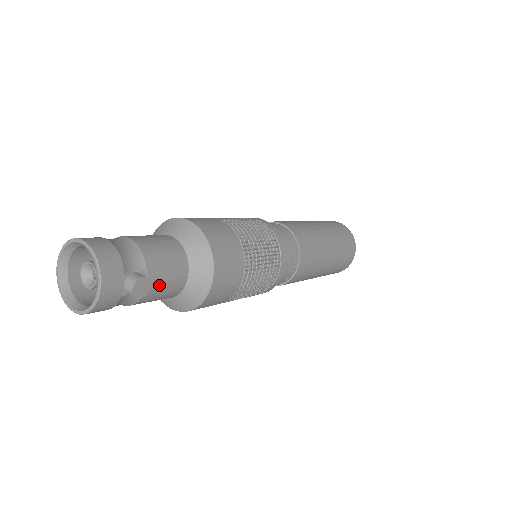
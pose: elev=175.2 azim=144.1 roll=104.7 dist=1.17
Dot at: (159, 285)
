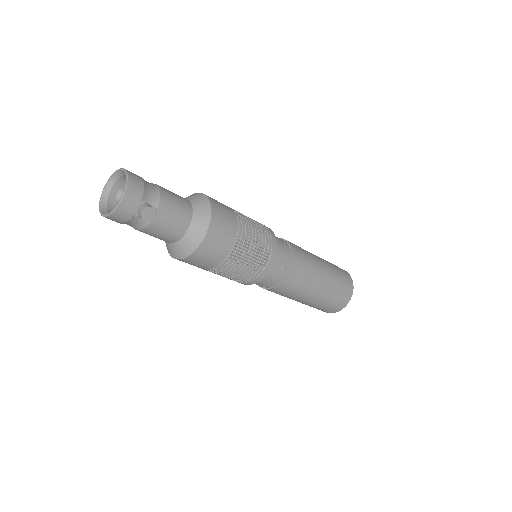
Dot at: (163, 223)
